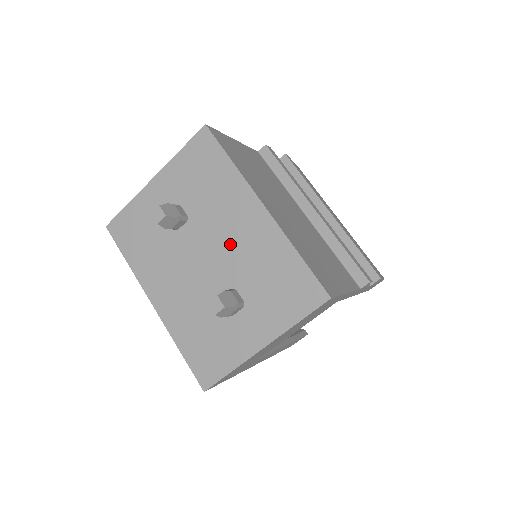
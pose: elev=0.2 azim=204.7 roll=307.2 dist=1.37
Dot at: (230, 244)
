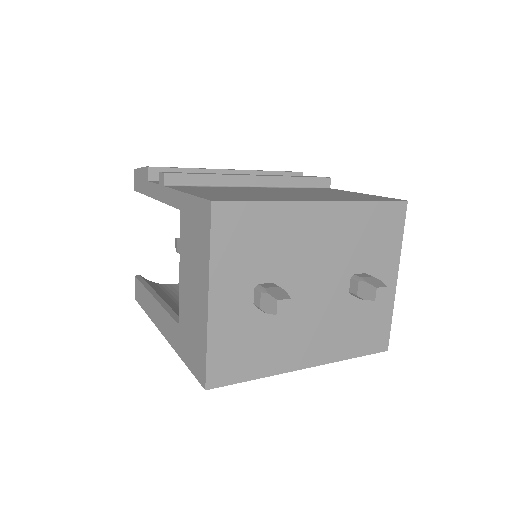
Dot at: (323, 255)
